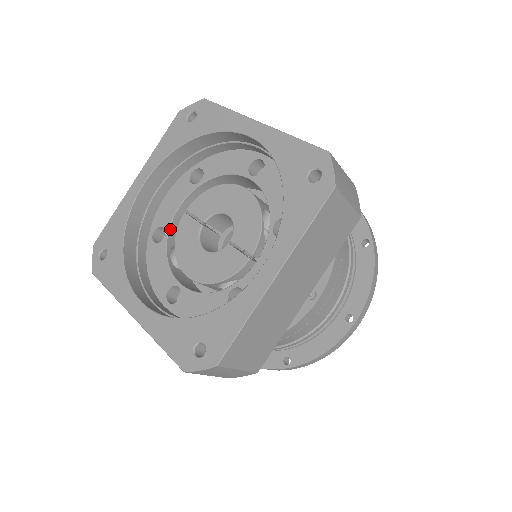
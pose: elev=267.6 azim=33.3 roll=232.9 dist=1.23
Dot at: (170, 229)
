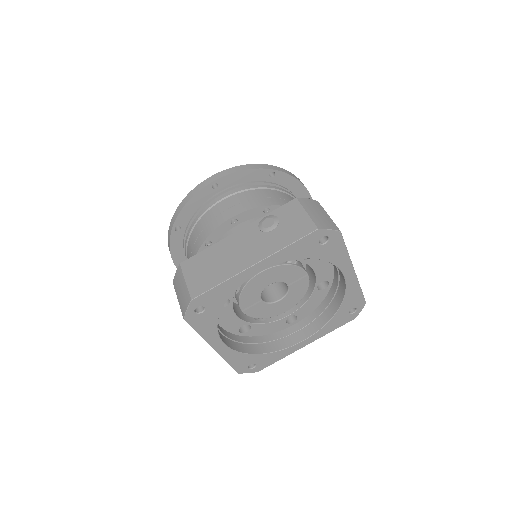
Dot at: (246, 321)
